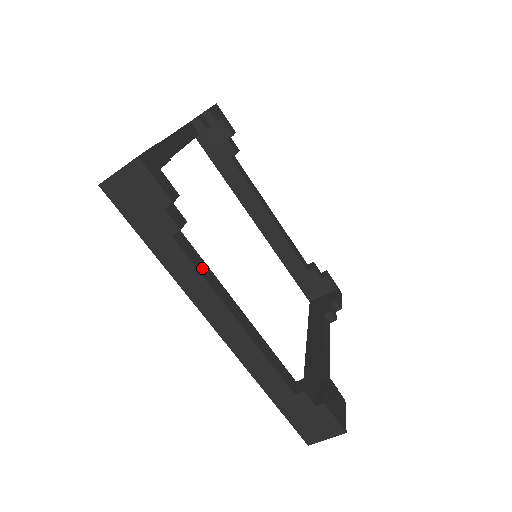
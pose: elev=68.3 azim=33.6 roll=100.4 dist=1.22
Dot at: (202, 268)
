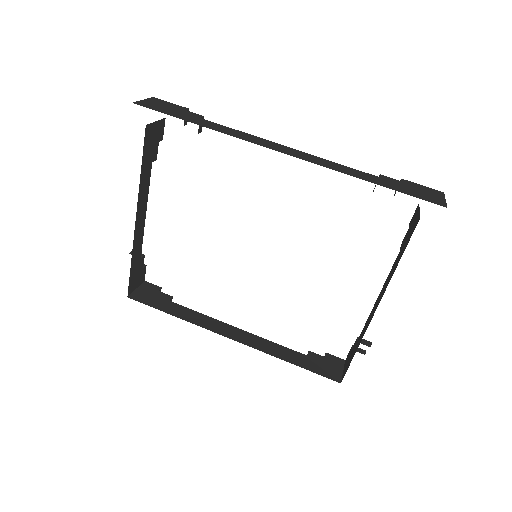
Dot at: occluded
